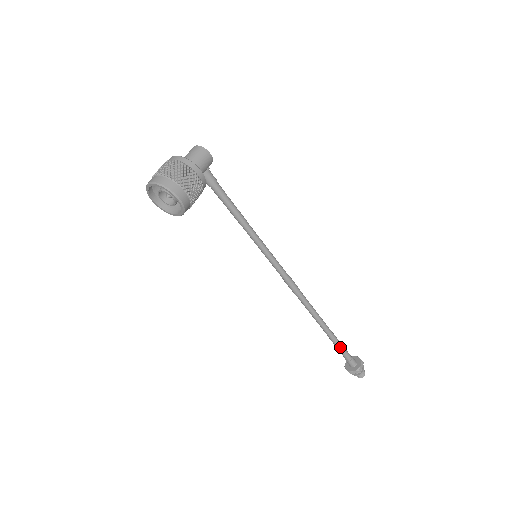
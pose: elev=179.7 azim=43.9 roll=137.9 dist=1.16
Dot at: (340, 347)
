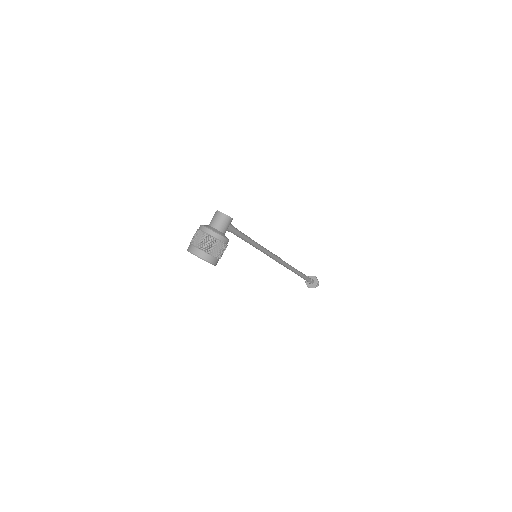
Dot at: (304, 278)
